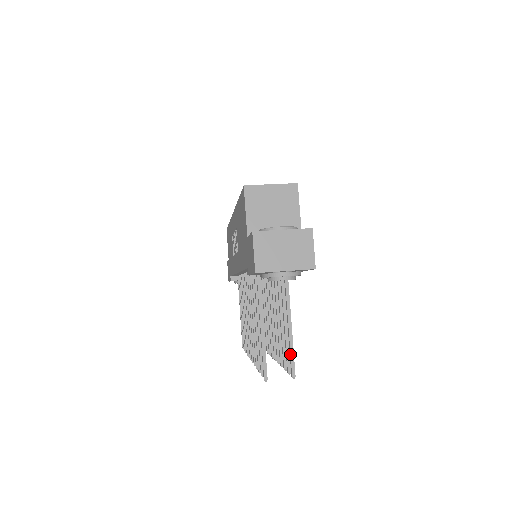
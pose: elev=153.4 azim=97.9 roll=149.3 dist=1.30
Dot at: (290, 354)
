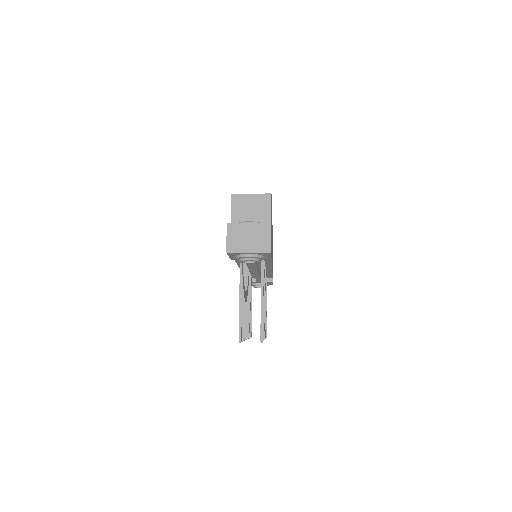
Dot at: occluded
